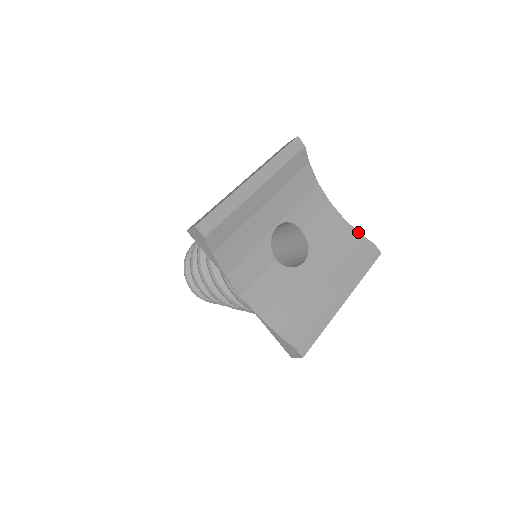
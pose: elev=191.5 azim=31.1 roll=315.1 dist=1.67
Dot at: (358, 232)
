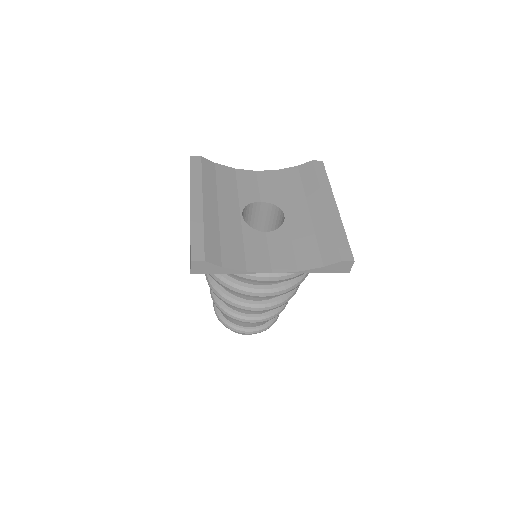
Dot at: (294, 167)
